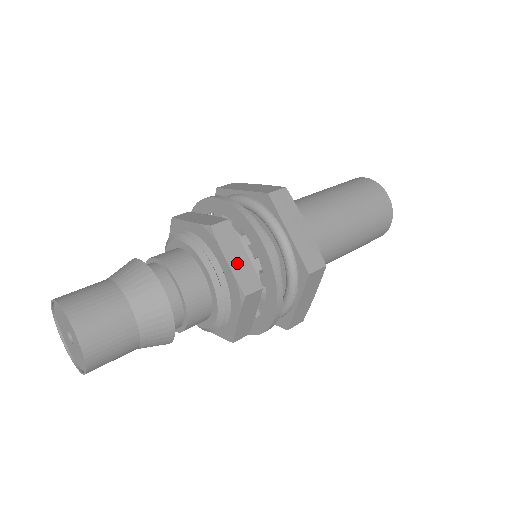
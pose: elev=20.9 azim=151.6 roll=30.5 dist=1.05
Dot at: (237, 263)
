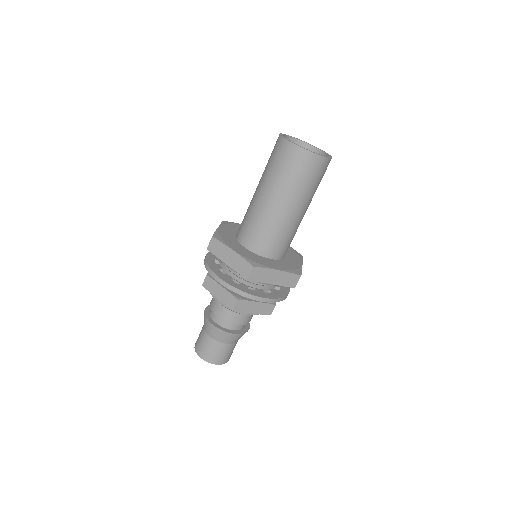
Dot at: (257, 309)
